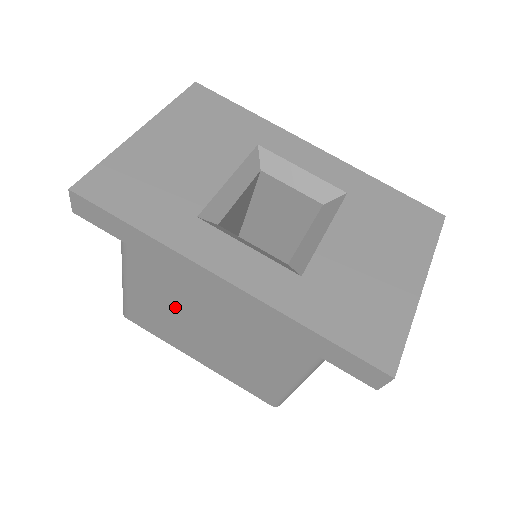
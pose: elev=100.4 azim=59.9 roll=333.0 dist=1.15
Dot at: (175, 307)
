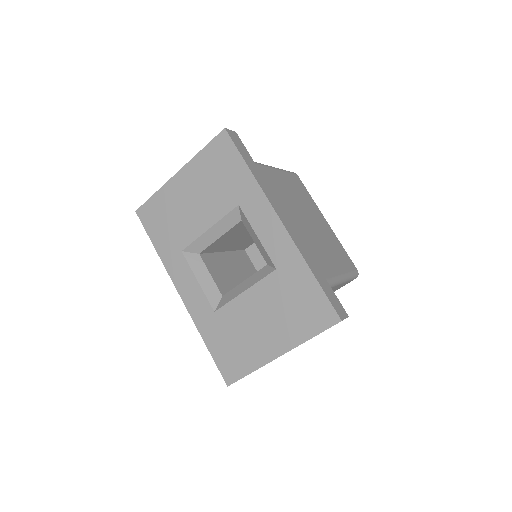
Dot at: occluded
